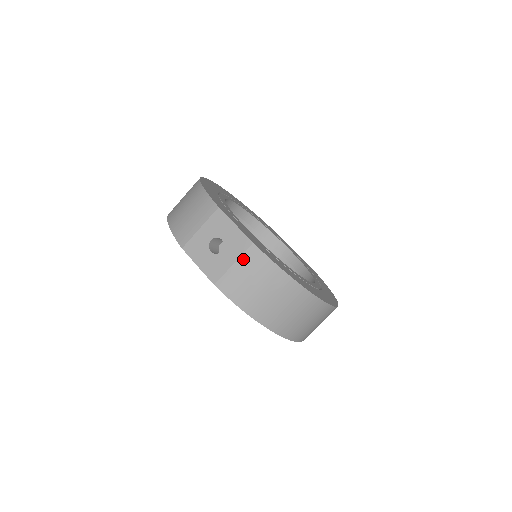
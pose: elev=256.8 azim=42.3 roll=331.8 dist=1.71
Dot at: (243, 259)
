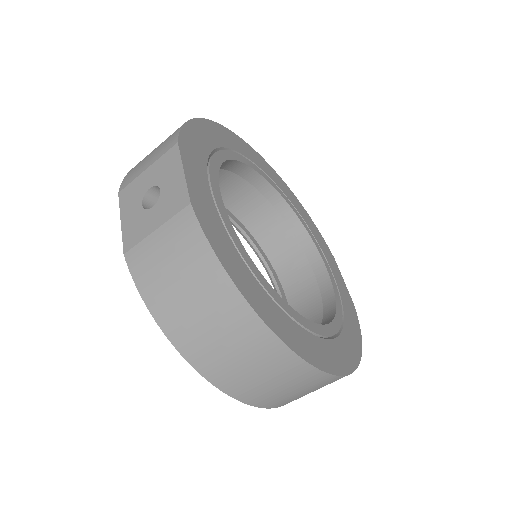
Dot at: (170, 225)
